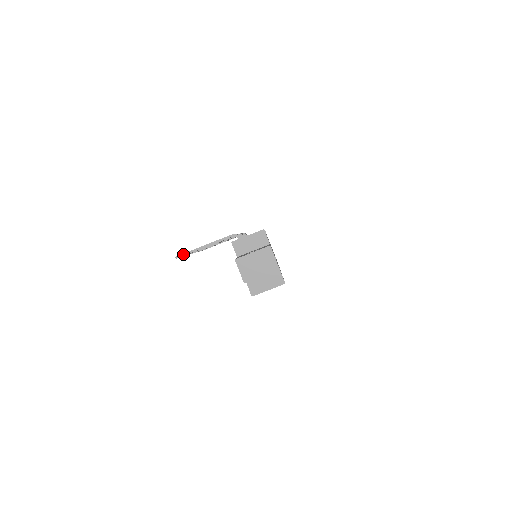
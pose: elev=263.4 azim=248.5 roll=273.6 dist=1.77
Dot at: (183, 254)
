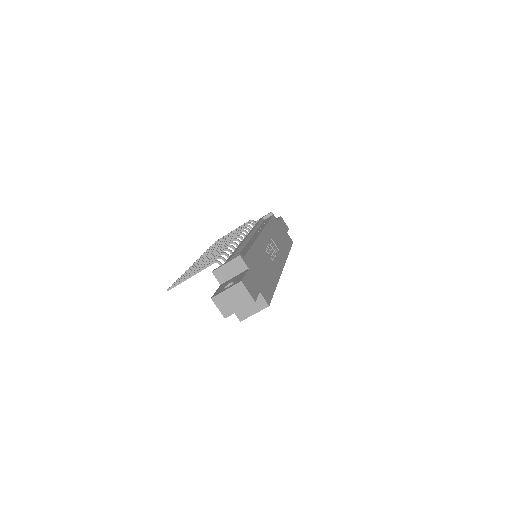
Dot at: (173, 286)
